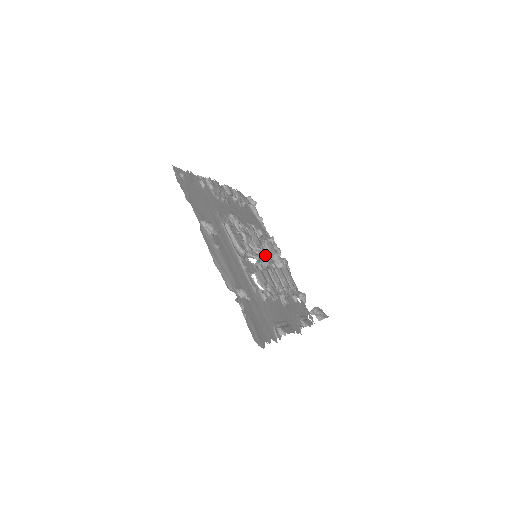
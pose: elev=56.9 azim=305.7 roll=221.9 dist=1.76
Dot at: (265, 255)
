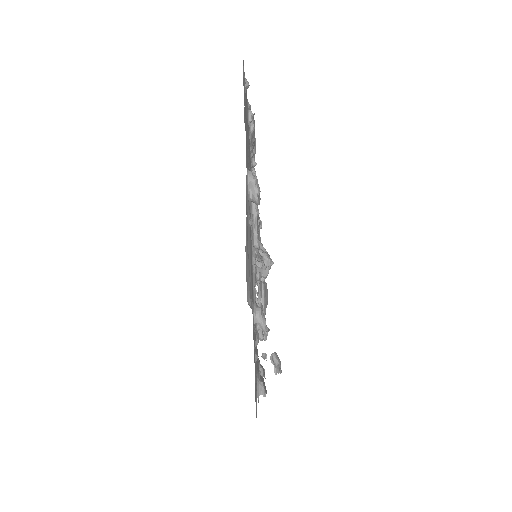
Dot at: occluded
